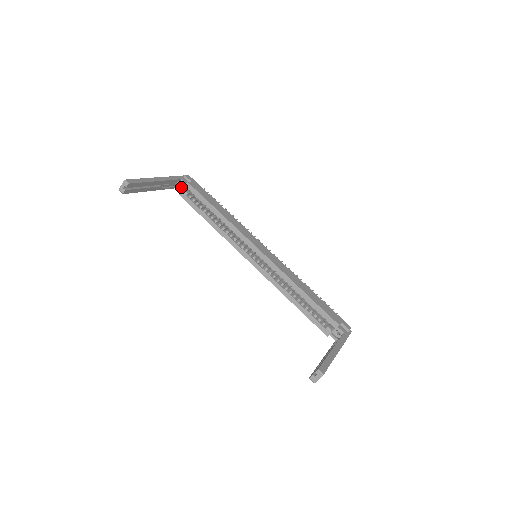
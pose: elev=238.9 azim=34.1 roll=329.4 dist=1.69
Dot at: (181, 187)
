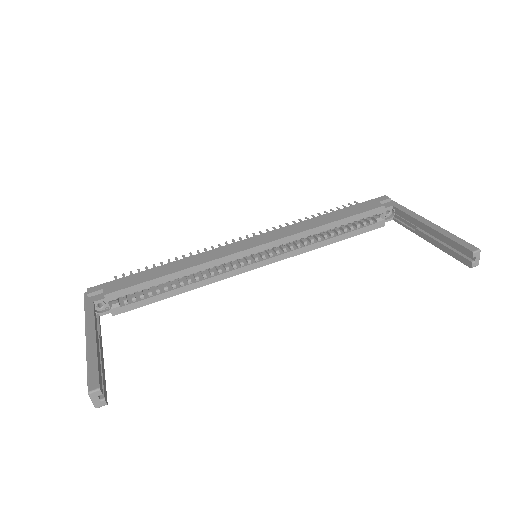
Dot at: (102, 308)
